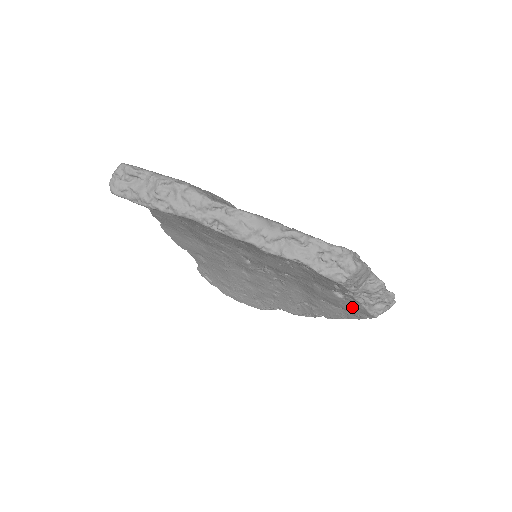
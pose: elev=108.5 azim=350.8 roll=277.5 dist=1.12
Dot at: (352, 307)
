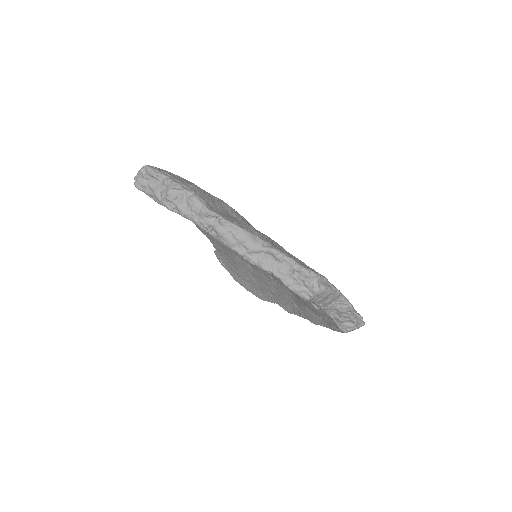
Dot at: (327, 319)
